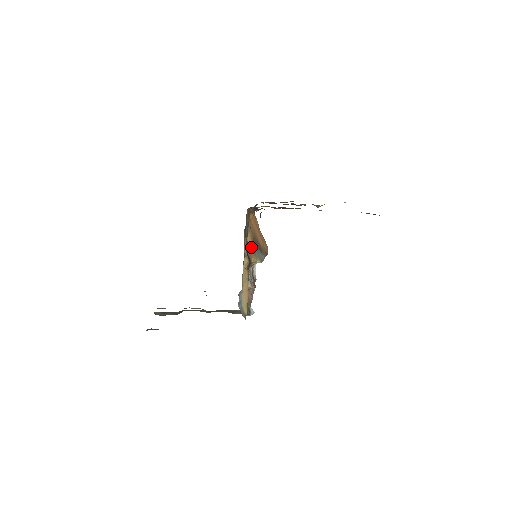
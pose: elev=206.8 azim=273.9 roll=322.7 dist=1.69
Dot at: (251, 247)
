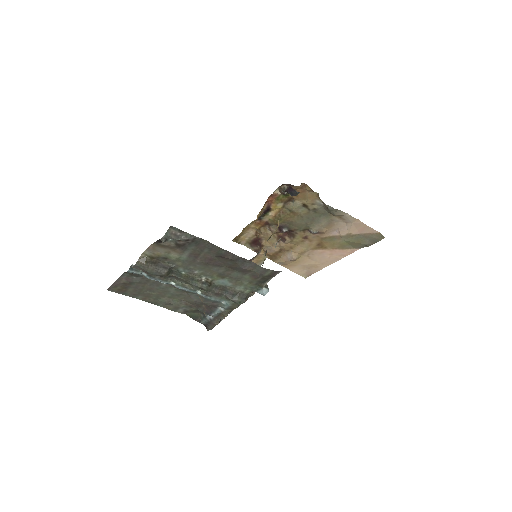
Dot at: occluded
